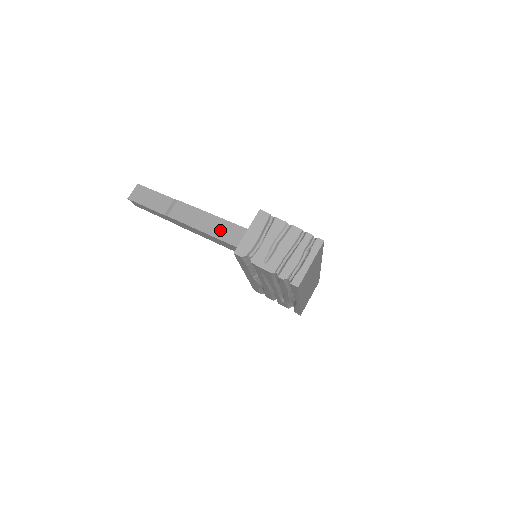
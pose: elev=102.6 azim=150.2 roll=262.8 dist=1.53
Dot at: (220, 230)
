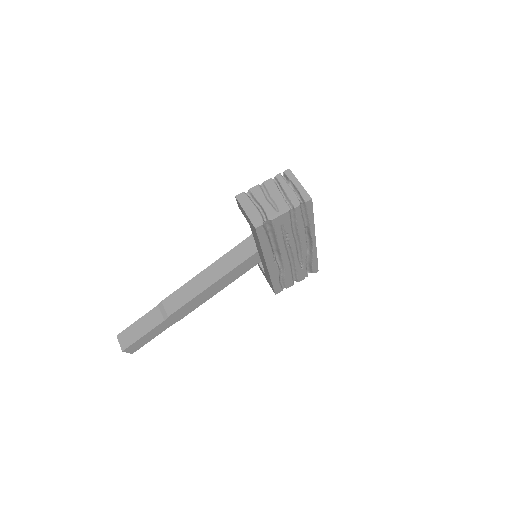
Dot at: (215, 273)
